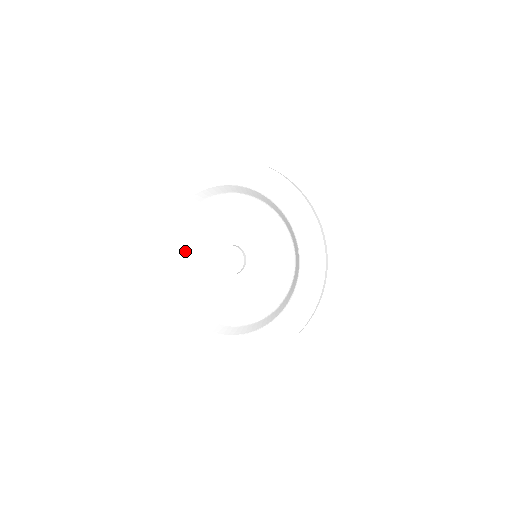
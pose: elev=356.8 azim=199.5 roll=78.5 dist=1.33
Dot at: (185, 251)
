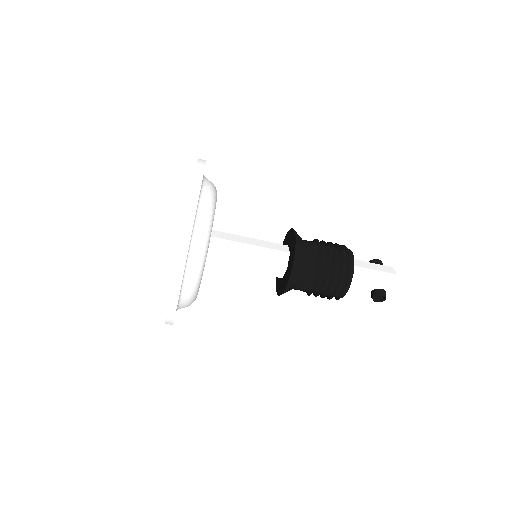
Dot at: occluded
